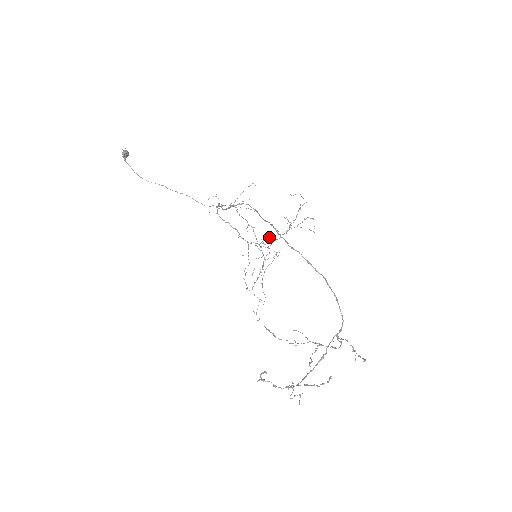
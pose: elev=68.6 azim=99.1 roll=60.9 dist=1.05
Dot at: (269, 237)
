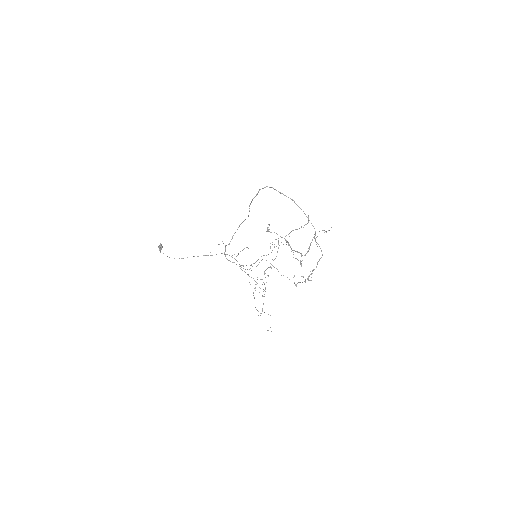
Dot at: occluded
